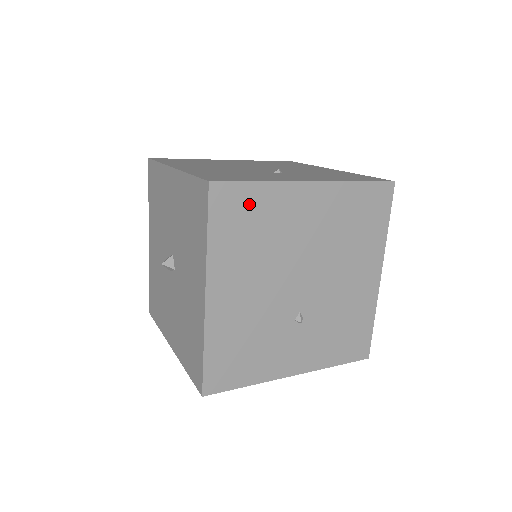
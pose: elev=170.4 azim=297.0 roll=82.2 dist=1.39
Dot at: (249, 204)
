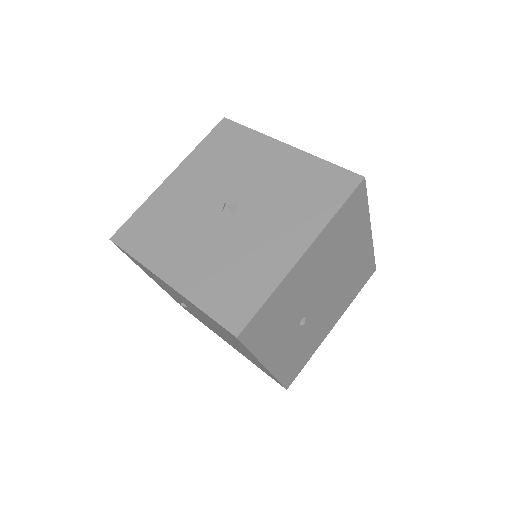
Dot at: occluded
